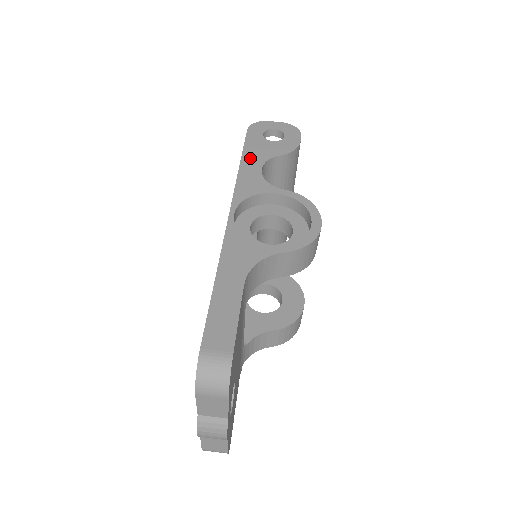
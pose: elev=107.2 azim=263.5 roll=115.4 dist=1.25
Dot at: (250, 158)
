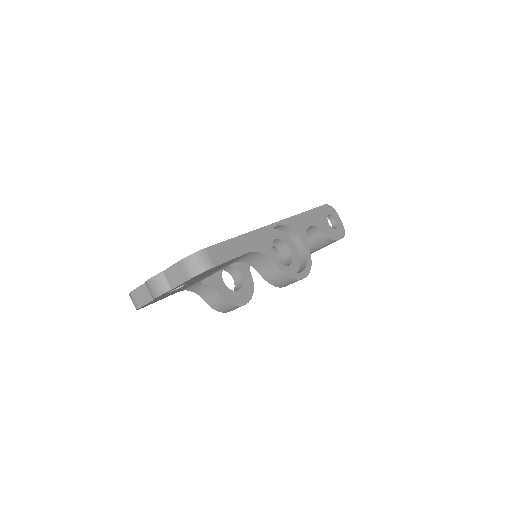
Dot at: (311, 216)
